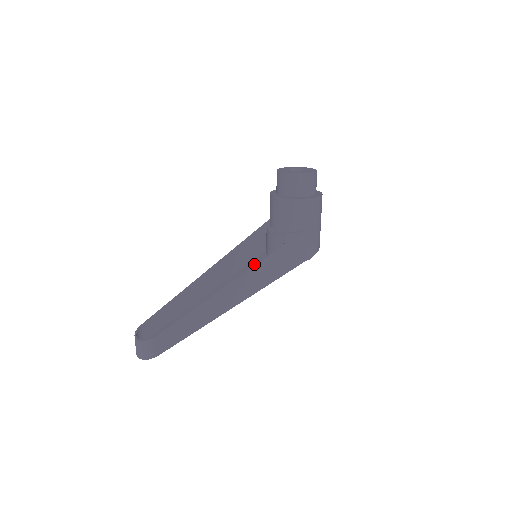
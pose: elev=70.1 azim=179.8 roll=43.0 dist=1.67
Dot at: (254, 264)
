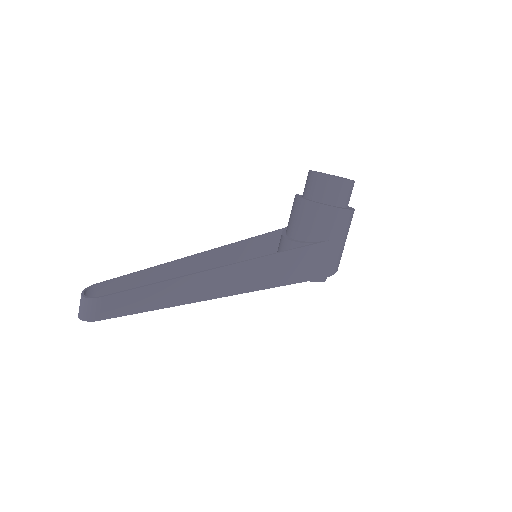
Dot at: occluded
